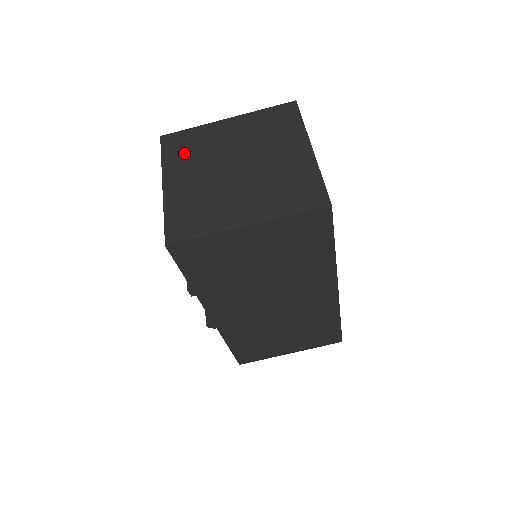
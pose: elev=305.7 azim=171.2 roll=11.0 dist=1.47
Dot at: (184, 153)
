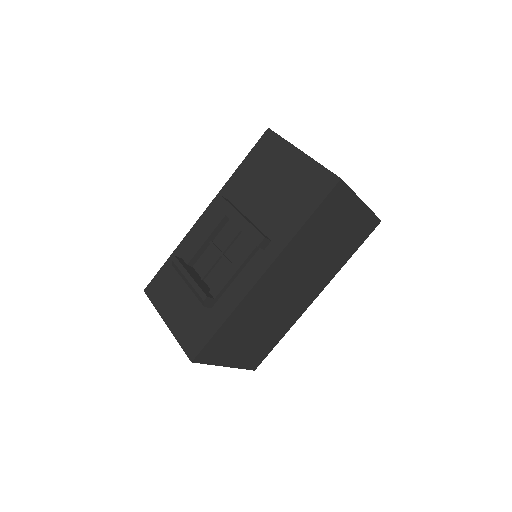
Dot at: occluded
